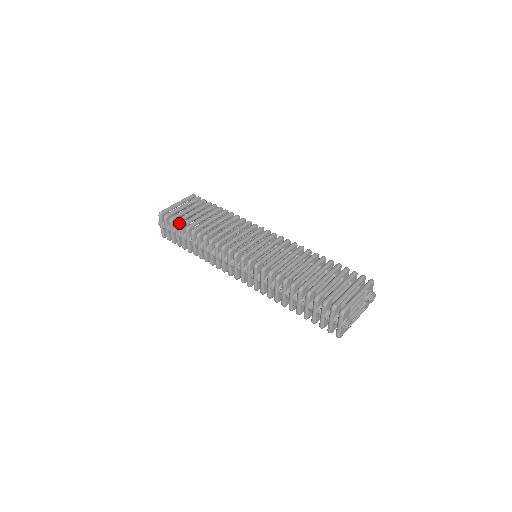
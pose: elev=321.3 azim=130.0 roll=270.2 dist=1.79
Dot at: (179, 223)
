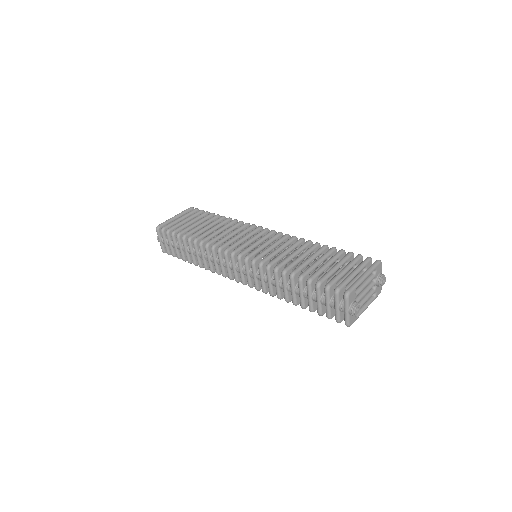
Dot at: (176, 234)
